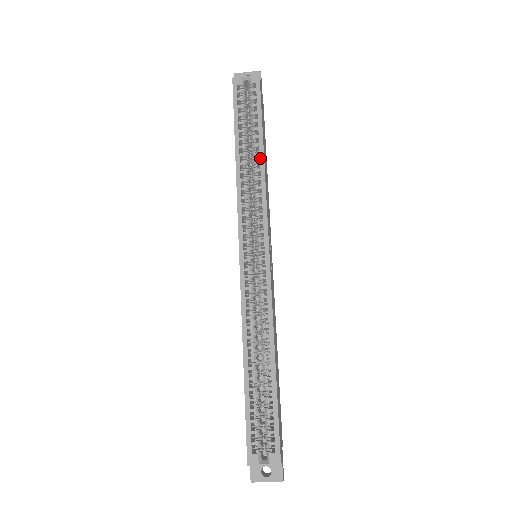
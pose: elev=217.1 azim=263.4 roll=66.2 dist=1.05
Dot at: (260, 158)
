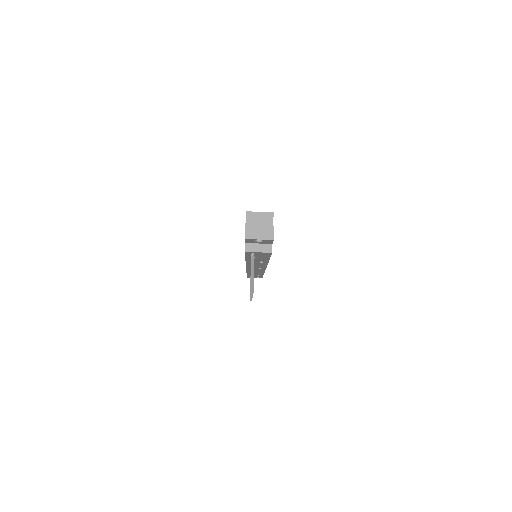
Dot at: occluded
